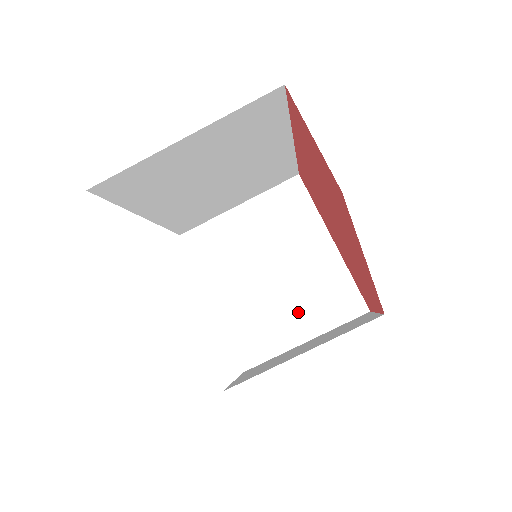
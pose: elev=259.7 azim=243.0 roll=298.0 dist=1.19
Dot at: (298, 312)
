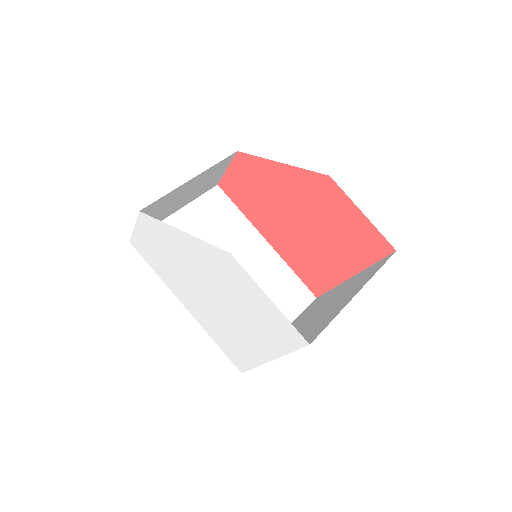
Dot at: (343, 299)
